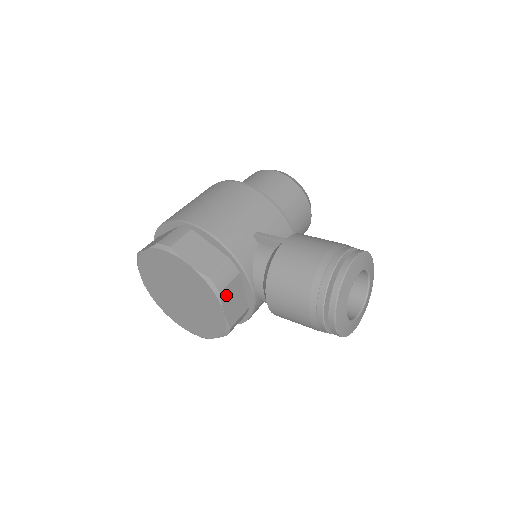
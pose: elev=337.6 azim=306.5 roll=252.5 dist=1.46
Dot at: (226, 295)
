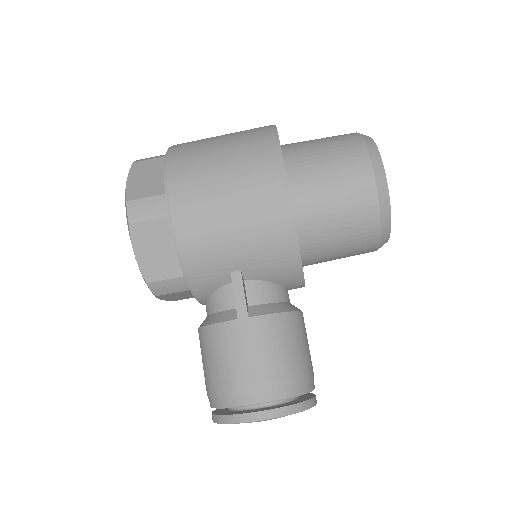
Dot at: (166, 296)
